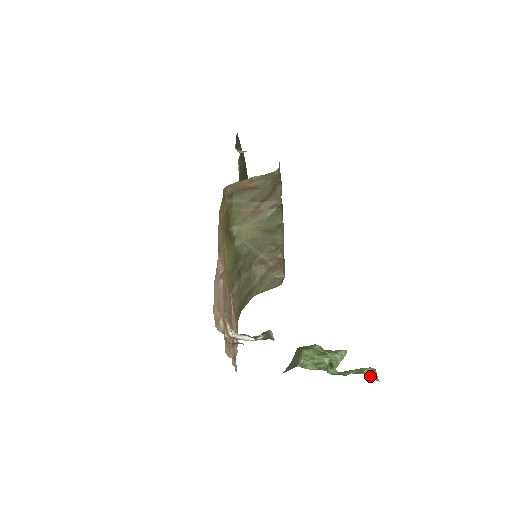
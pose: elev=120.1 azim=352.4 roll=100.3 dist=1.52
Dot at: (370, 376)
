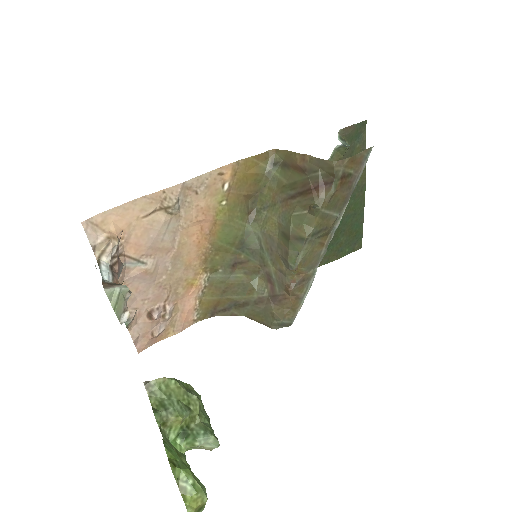
Dot at: (182, 487)
